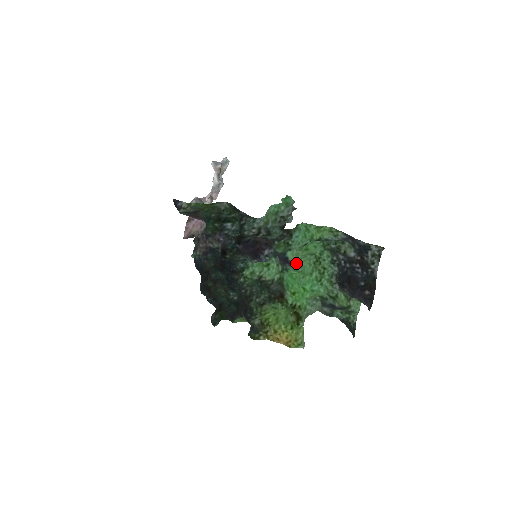
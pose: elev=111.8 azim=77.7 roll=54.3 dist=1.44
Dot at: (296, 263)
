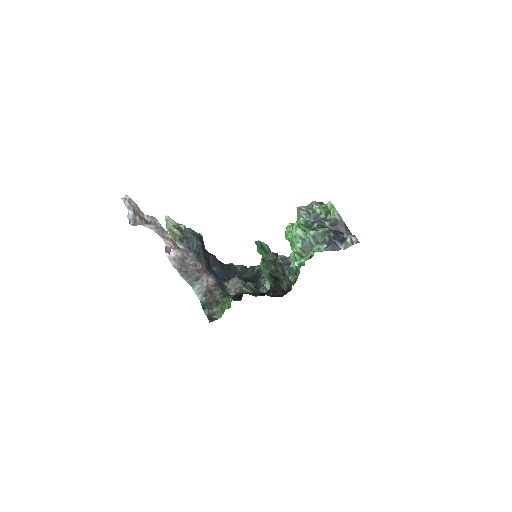
Dot at: occluded
